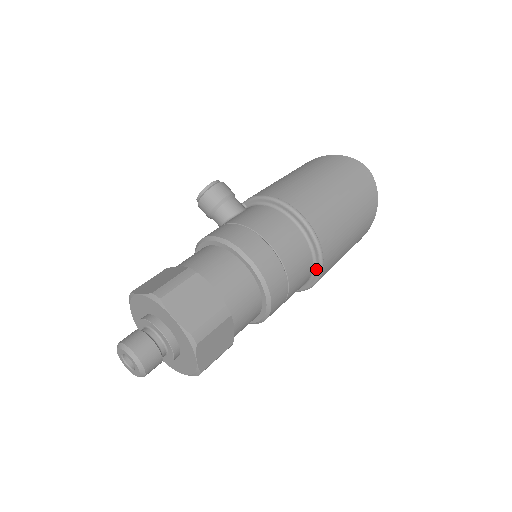
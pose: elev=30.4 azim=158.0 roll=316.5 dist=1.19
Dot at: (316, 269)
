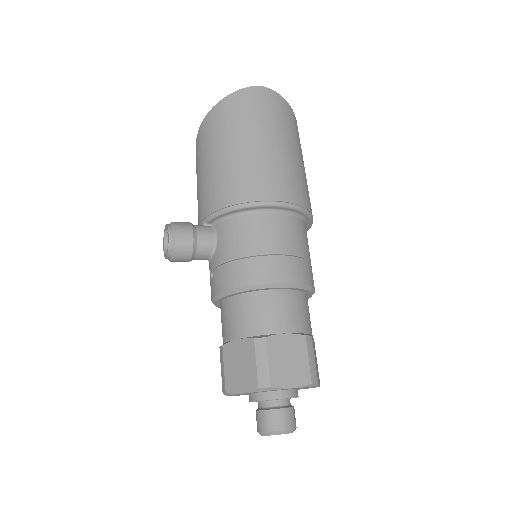
Dot at: (308, 223)
